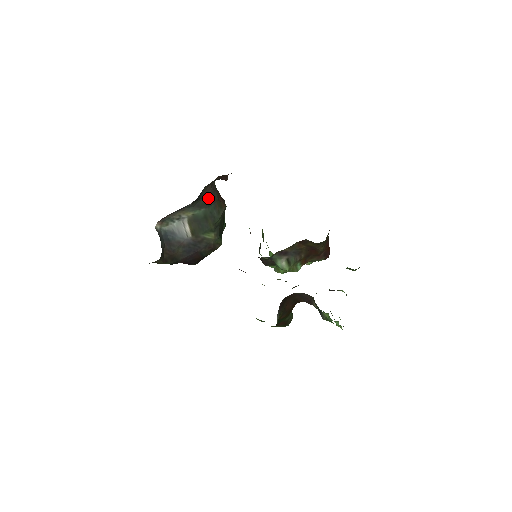
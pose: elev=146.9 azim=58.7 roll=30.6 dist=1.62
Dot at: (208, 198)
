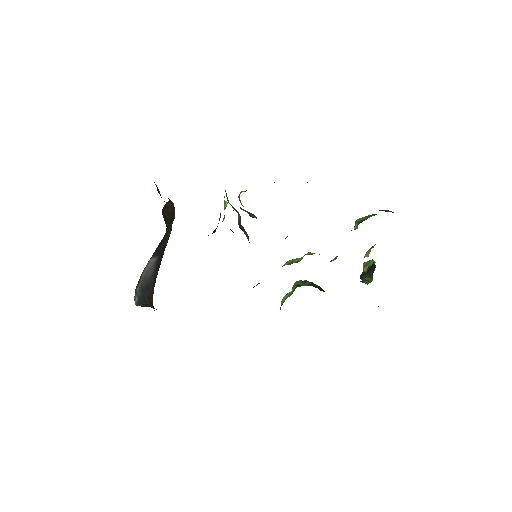
Dot at: occluded
